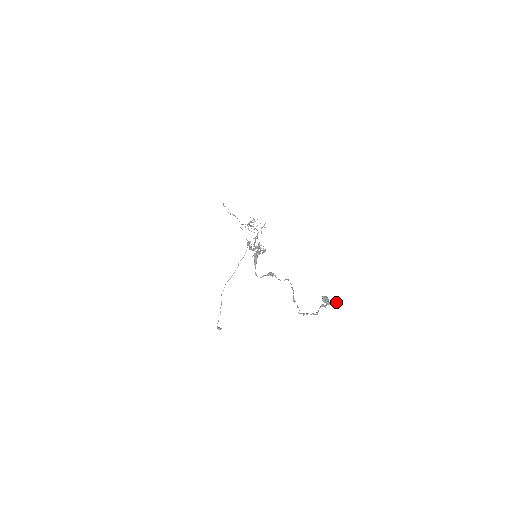
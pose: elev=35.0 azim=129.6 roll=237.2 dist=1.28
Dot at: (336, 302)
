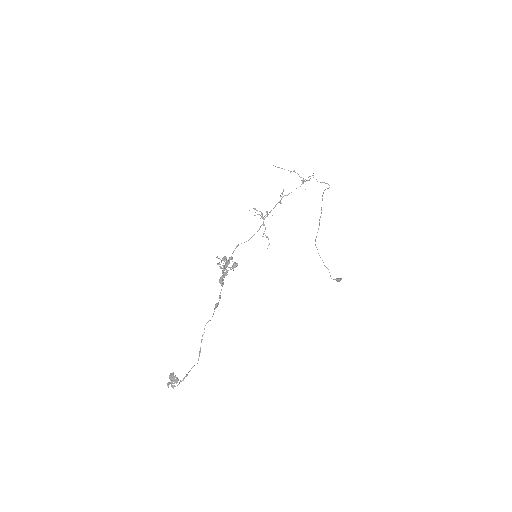
Dot at: (176, 381)
